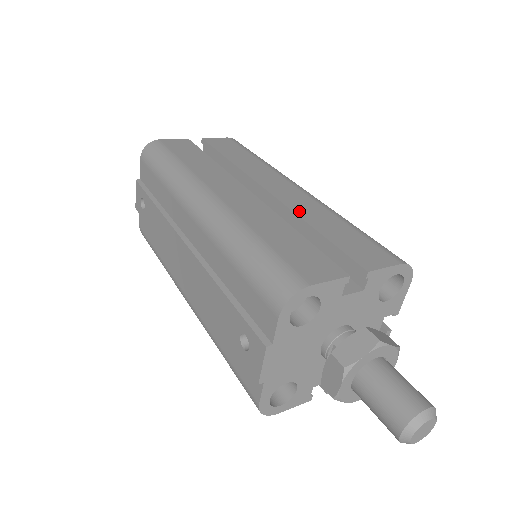
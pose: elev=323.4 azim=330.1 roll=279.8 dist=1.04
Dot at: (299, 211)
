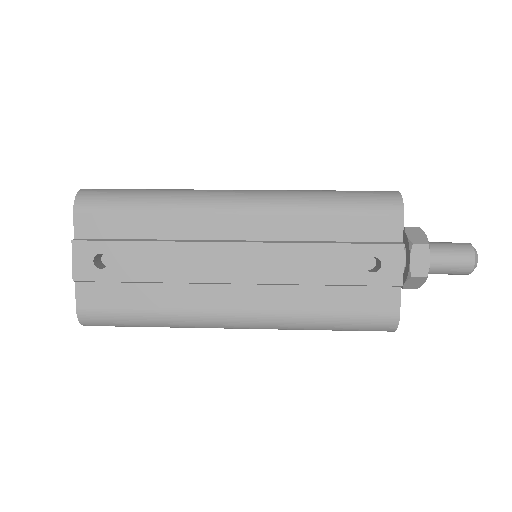
Dot at: occluded
